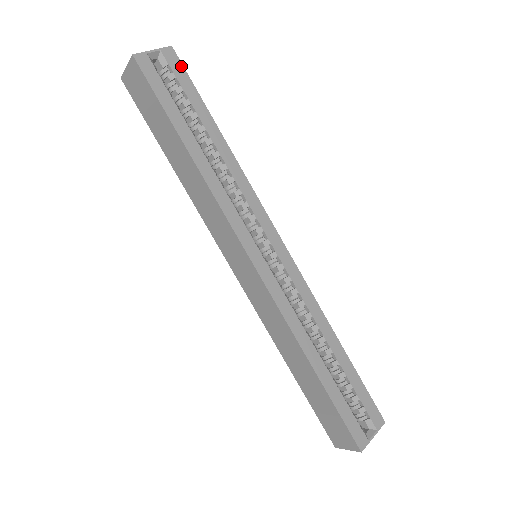
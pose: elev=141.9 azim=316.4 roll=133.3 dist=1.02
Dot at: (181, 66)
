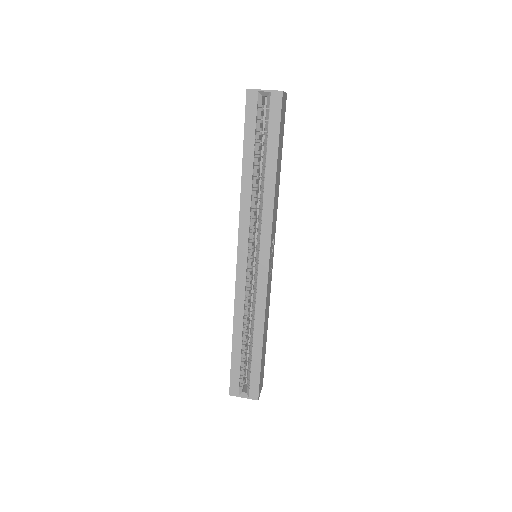
Dot at: (280, 109)
